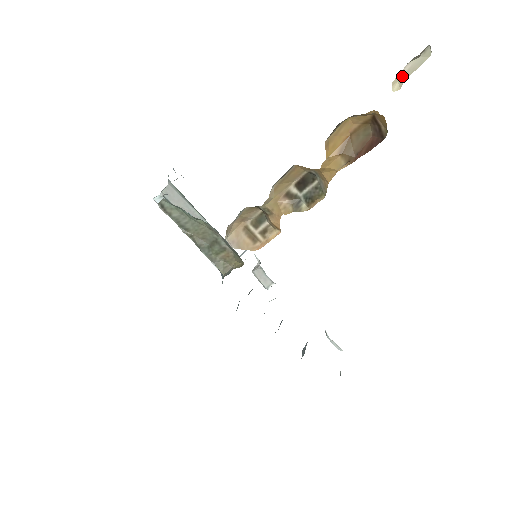
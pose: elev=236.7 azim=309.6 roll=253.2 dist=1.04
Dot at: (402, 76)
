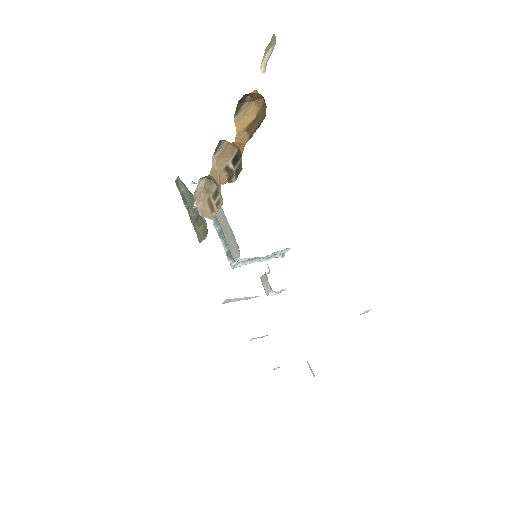
Dot at: (267, 61)
